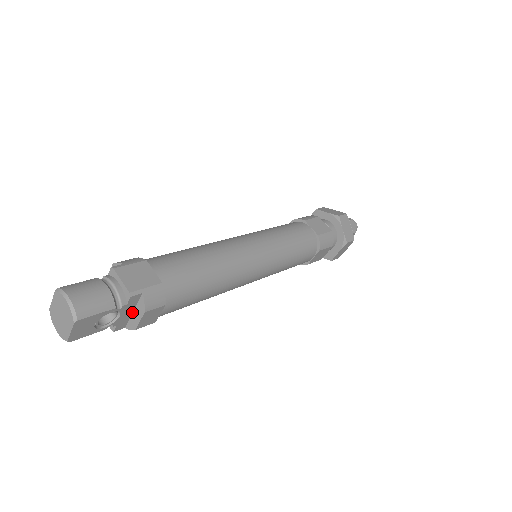
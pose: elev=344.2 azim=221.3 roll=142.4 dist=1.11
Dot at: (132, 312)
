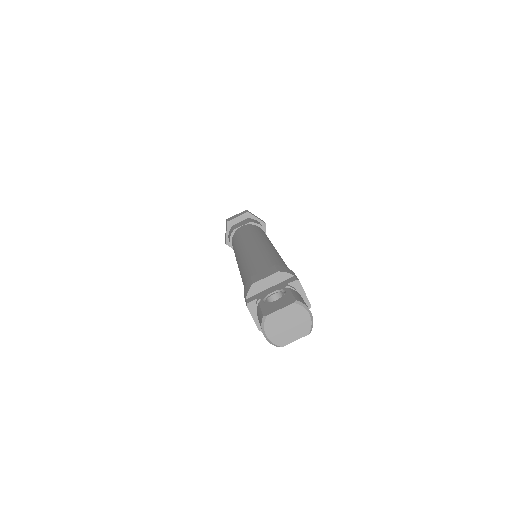
Dot at: occluded
